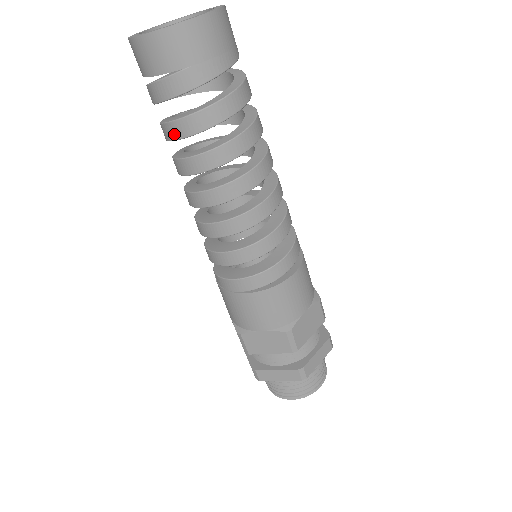
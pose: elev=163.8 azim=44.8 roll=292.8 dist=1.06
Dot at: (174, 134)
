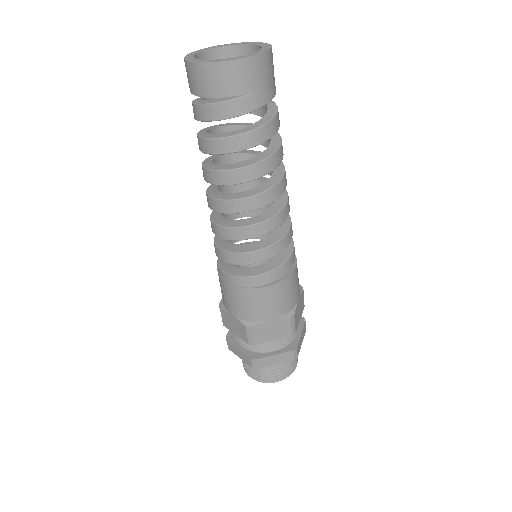
Dot at: (227, 148)
